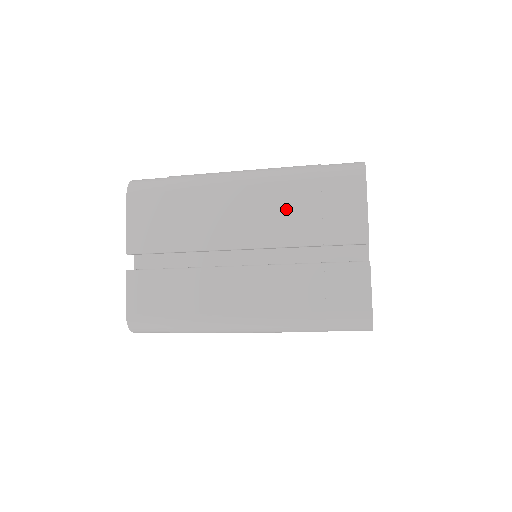
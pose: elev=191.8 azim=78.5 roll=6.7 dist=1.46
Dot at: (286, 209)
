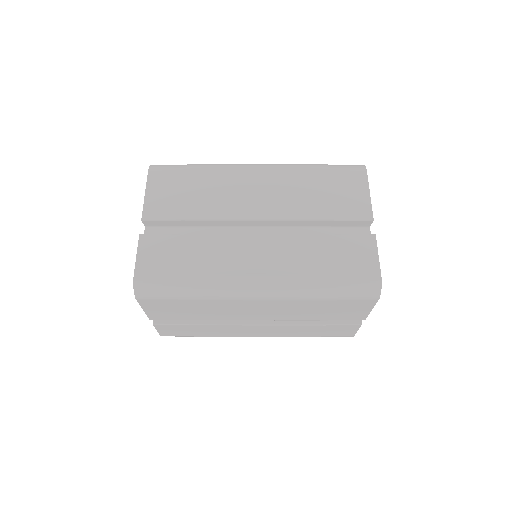
Dot at: (300, 310)
